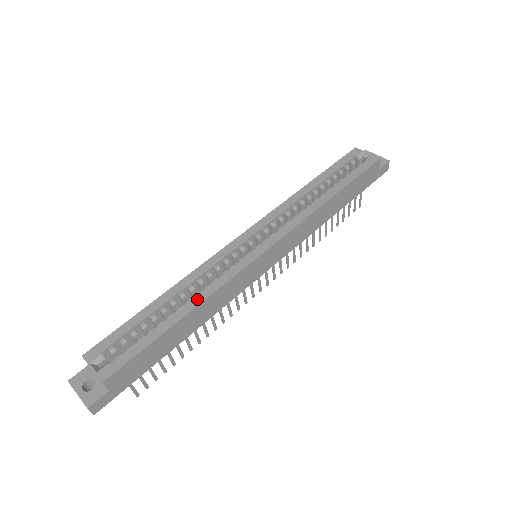
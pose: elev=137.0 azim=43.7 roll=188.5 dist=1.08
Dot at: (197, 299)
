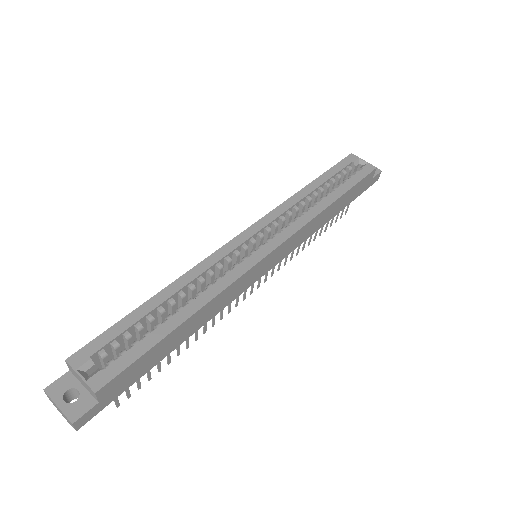
Dot at: (201, 300)
